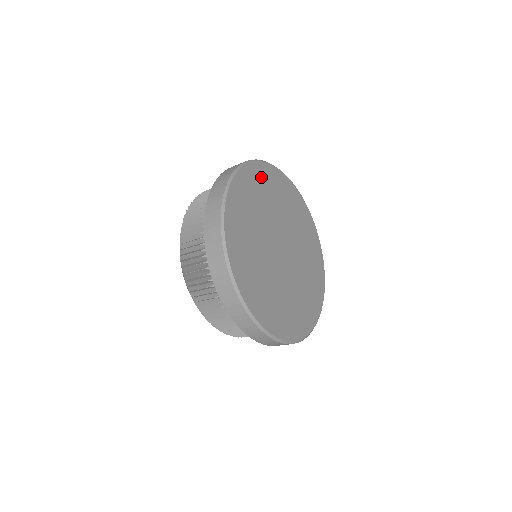
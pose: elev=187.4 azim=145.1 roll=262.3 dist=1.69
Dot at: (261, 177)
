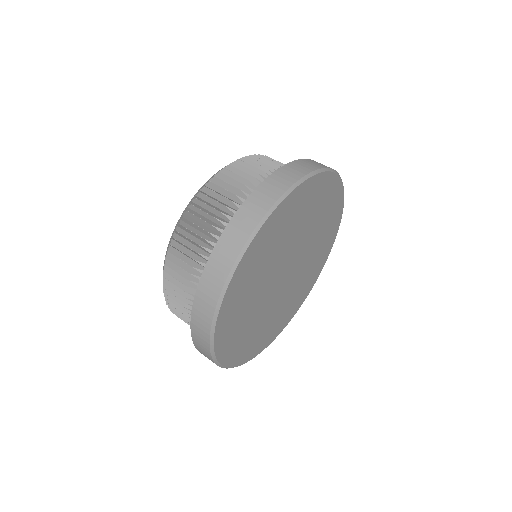
Dot at: (312, 193)
